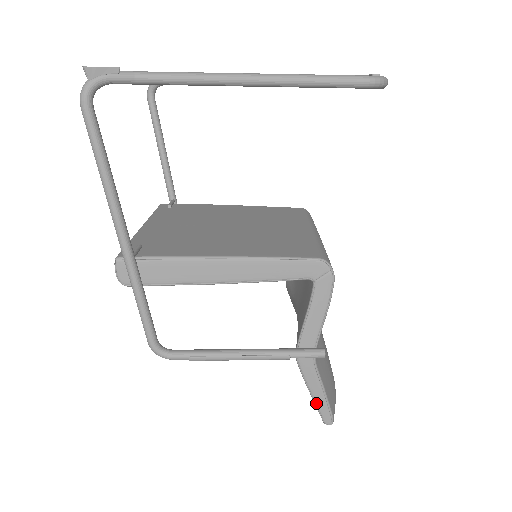
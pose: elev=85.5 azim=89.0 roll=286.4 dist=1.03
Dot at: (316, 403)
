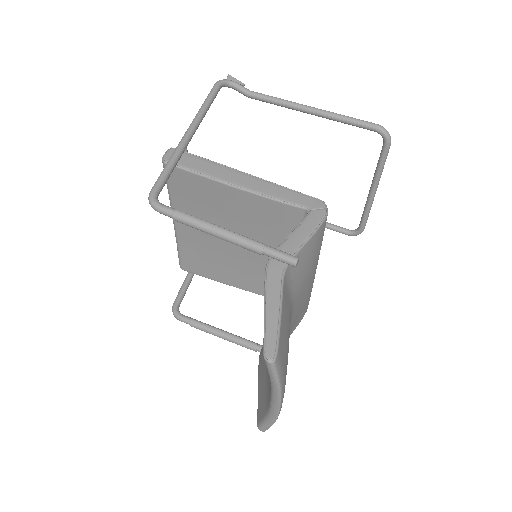
Dot at: (266, 322)
